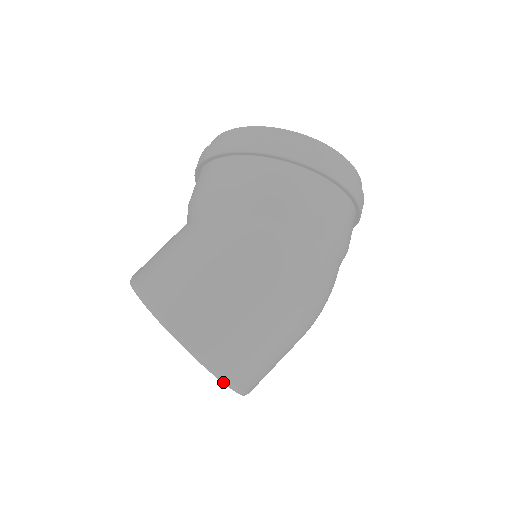
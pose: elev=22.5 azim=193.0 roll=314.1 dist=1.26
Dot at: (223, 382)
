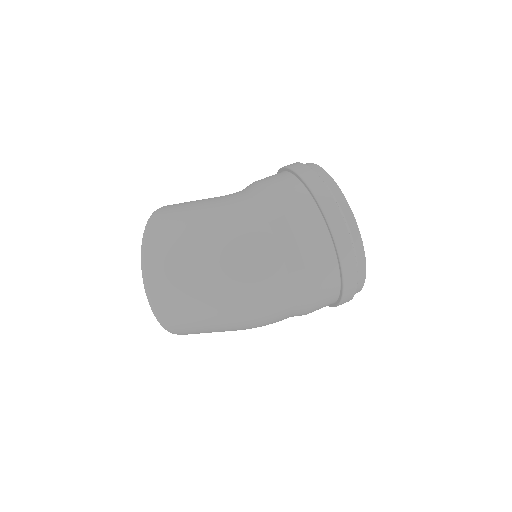
Dot at: (142, 274)
